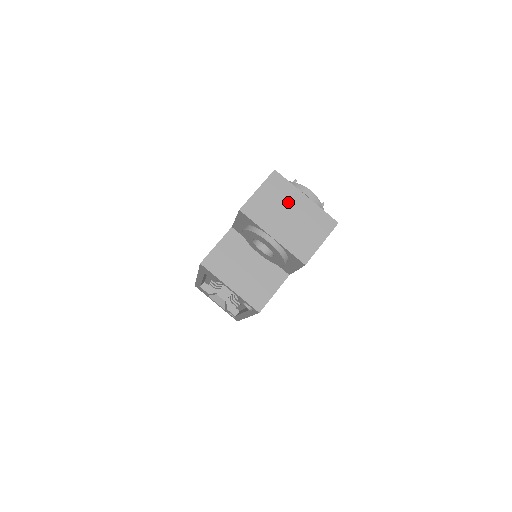
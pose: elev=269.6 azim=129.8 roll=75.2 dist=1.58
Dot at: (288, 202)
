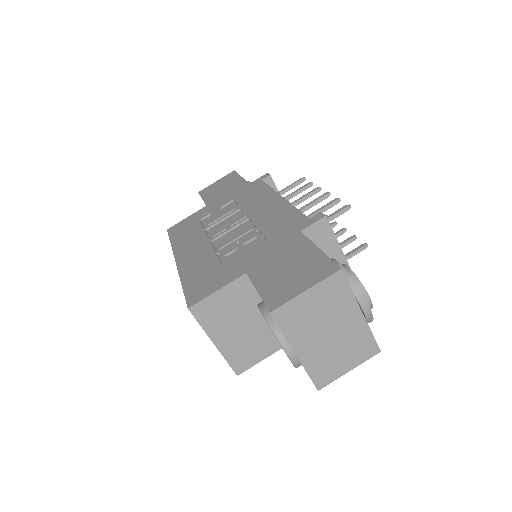
Dot at: (336, 315)
